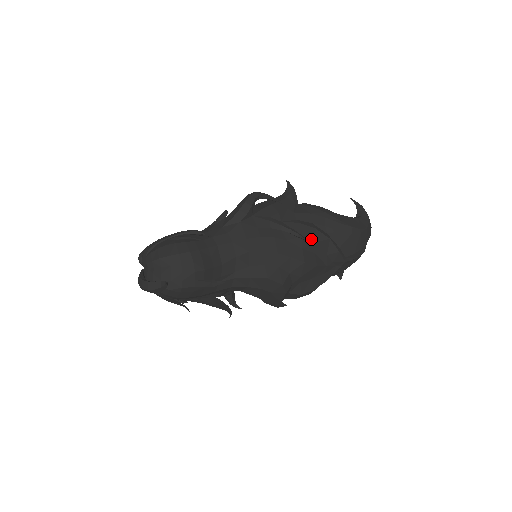
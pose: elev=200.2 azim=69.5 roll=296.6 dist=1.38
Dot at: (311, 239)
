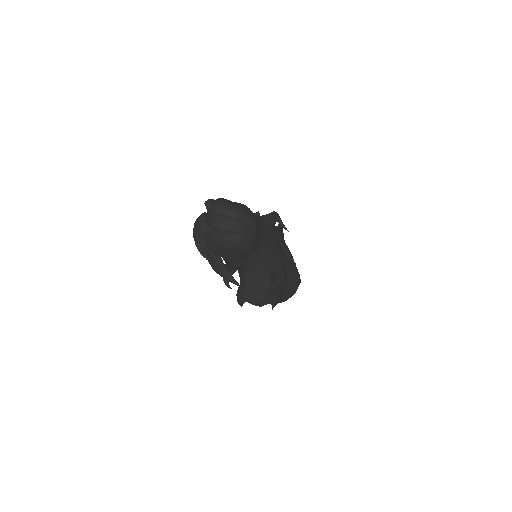
Dot at: (289, 266)
